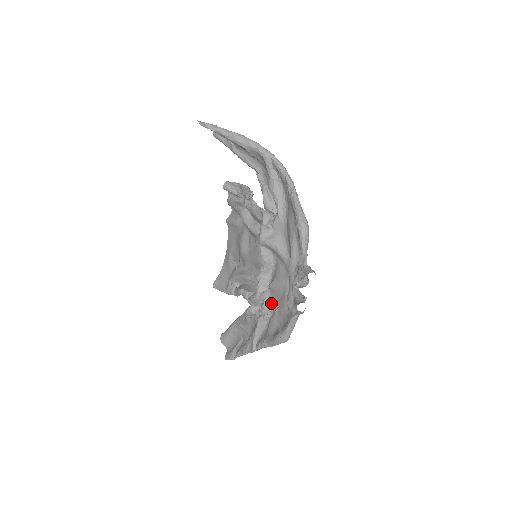
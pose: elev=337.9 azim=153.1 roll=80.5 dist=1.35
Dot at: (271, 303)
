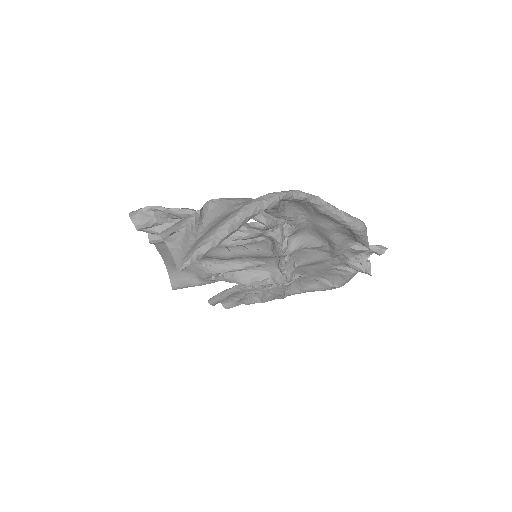
Dot at: (298, 271)
